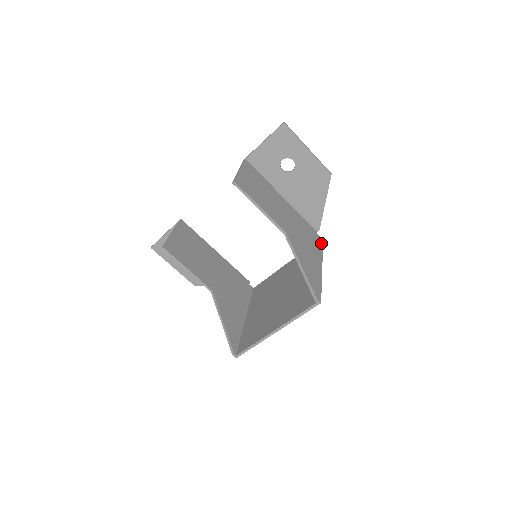
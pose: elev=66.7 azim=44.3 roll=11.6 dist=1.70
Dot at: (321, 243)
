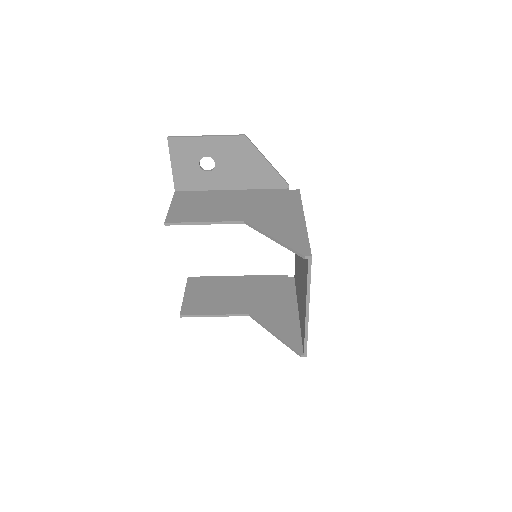
Dot at: (297, 195)
